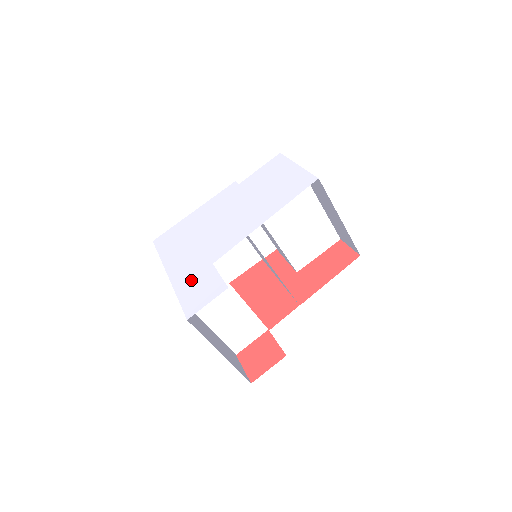
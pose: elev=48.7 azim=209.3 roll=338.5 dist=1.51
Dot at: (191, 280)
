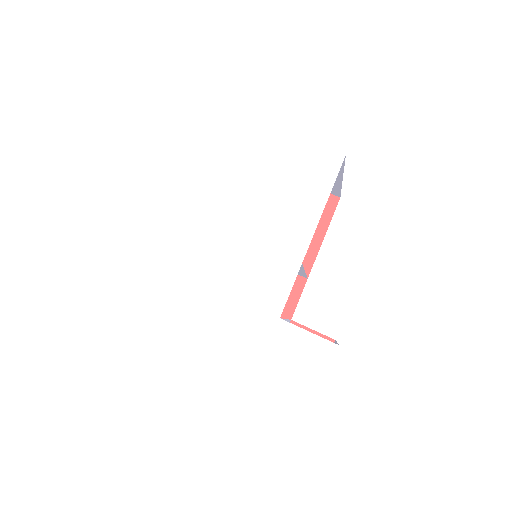
Dot at: (265, 351)
